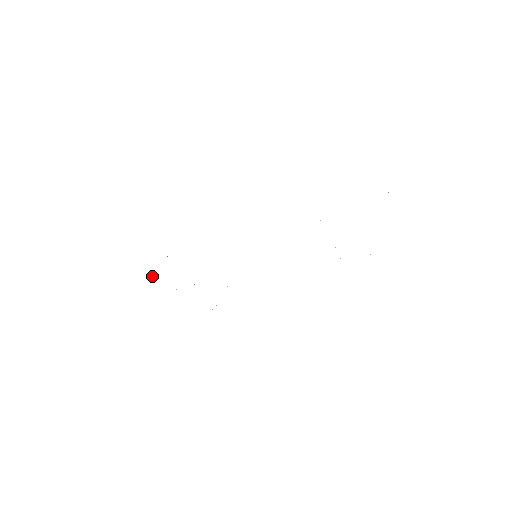
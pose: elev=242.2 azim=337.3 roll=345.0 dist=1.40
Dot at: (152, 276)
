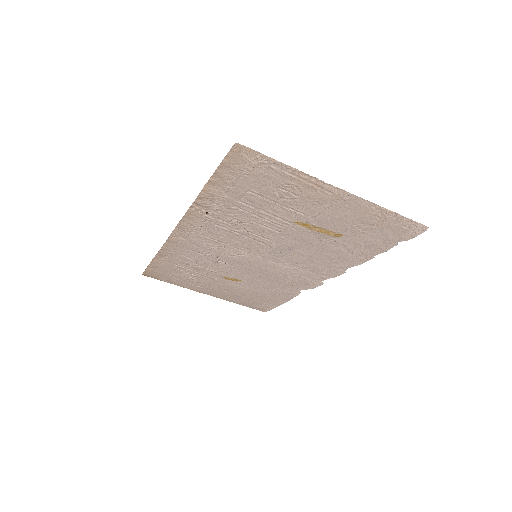
Dot at: occluded
